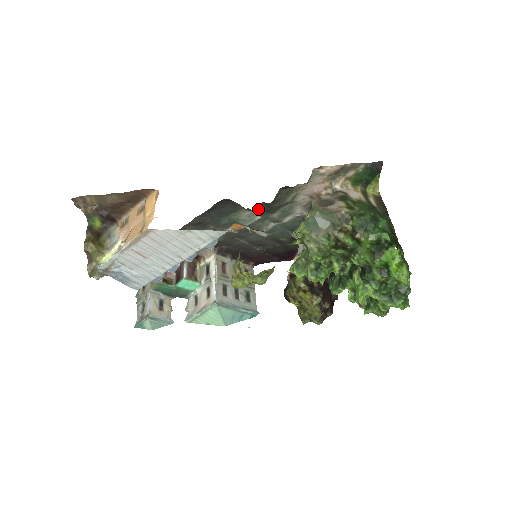
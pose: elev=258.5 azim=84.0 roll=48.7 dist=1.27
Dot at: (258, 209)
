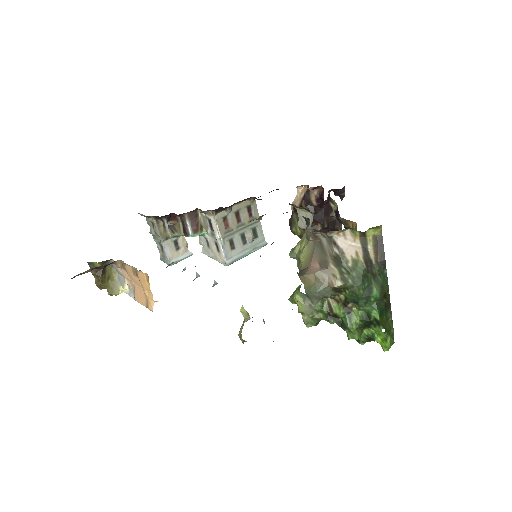
Dot at: occluded
